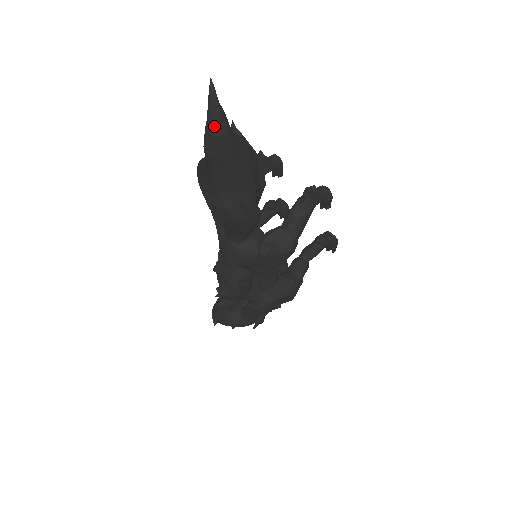
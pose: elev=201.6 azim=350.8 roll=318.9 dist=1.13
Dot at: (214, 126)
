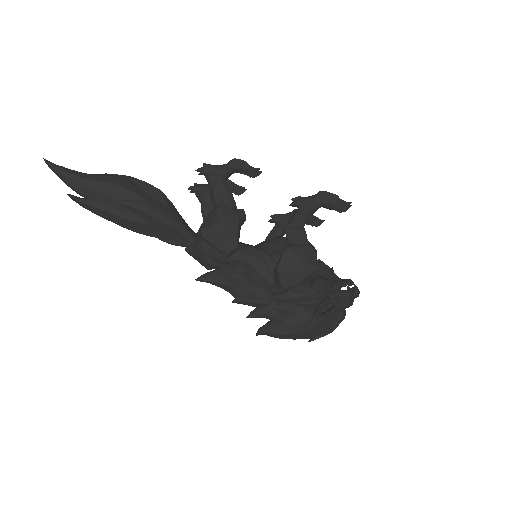
Dot at: (60, 176)
